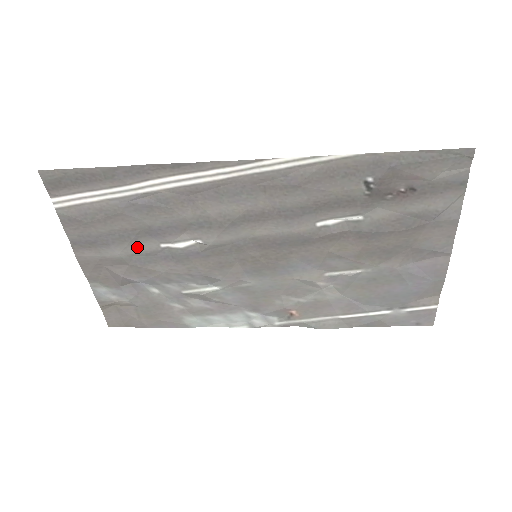
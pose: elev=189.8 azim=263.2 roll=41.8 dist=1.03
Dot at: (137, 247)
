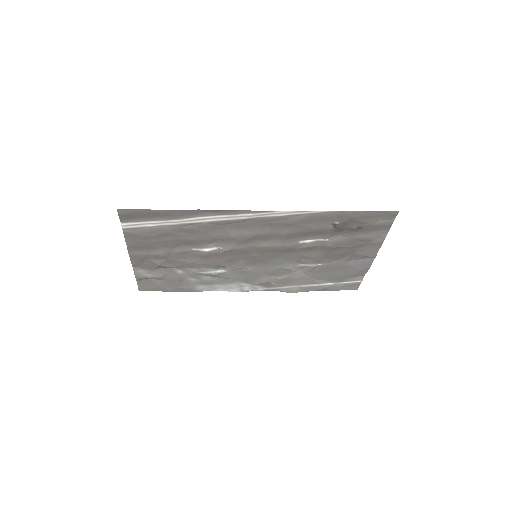
Dot at: (175, 250)
